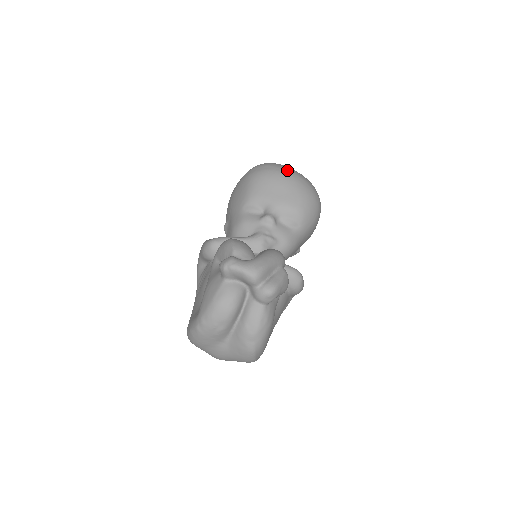
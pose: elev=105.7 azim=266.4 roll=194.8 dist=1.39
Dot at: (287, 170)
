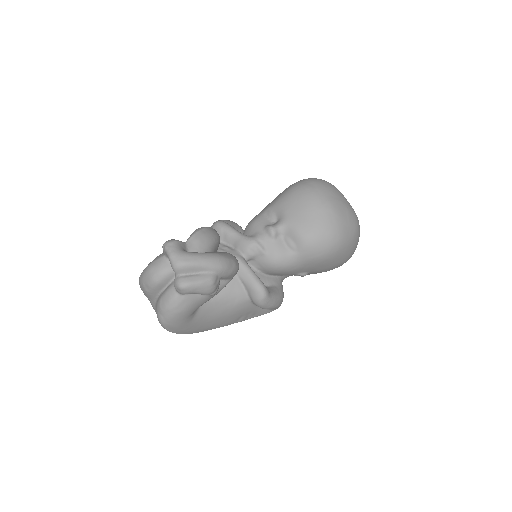
Dot at: (325, 196)
